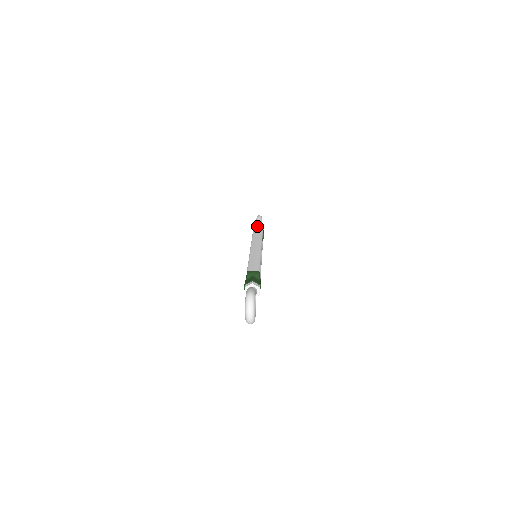
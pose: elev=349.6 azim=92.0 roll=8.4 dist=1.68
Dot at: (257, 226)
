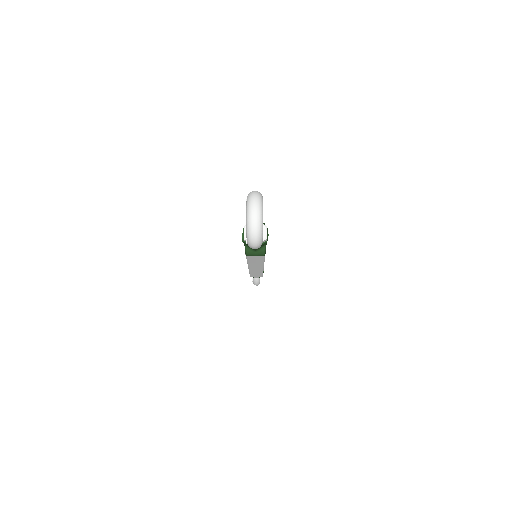
Dot at: occluded
